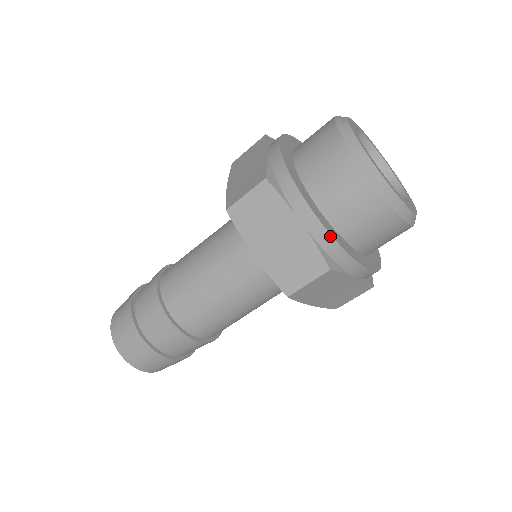
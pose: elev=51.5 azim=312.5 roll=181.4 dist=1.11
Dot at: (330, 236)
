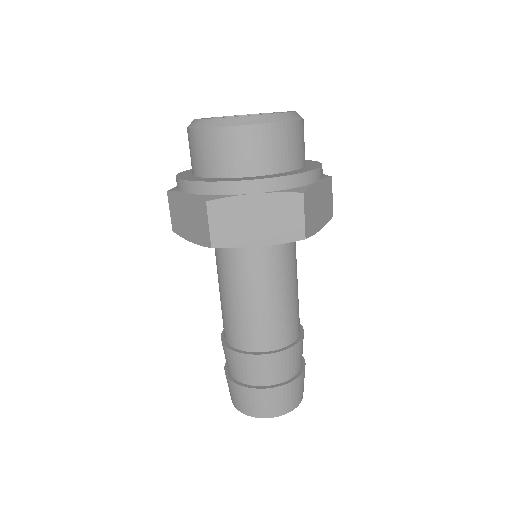
Dot at: (196, 182)
